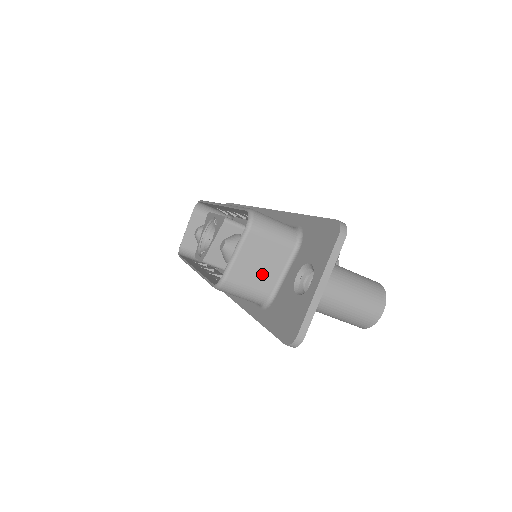
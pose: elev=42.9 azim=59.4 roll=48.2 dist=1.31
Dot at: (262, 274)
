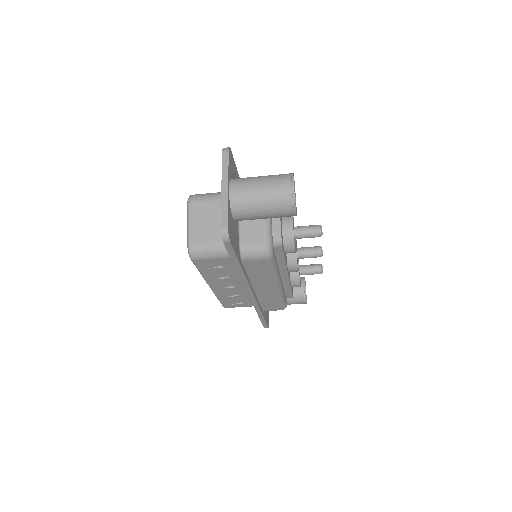
Dot at: (215, 228)
